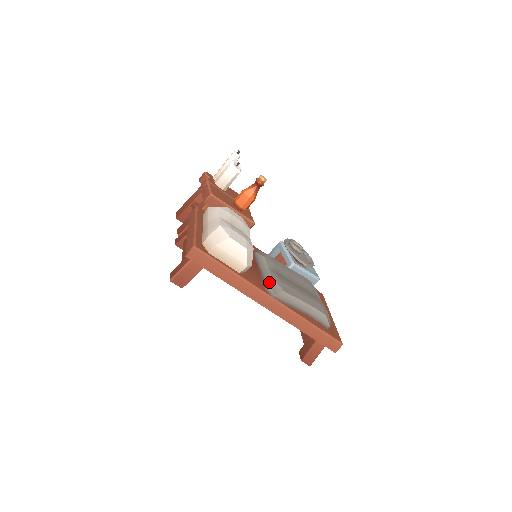
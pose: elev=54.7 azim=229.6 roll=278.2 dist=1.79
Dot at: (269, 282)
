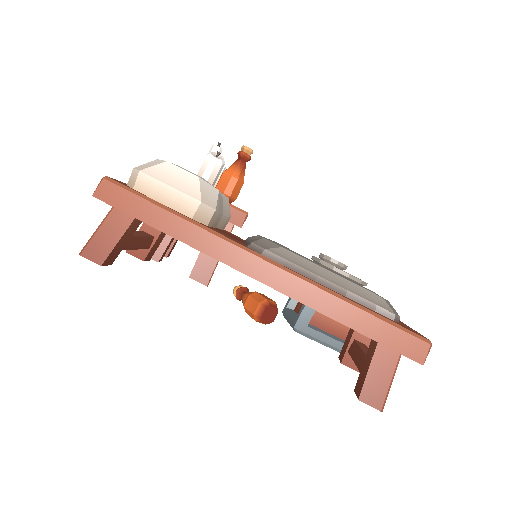
Dot at: (255, 240)
